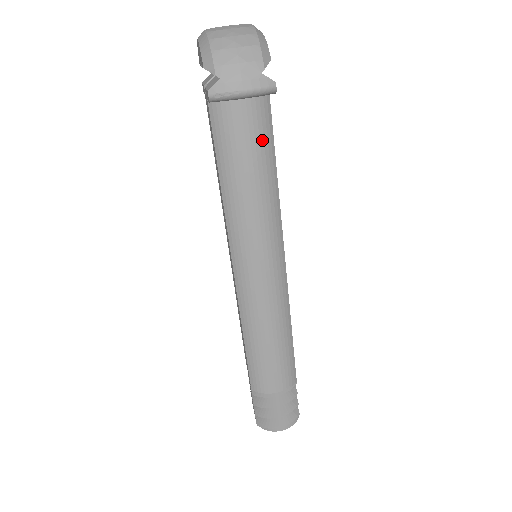
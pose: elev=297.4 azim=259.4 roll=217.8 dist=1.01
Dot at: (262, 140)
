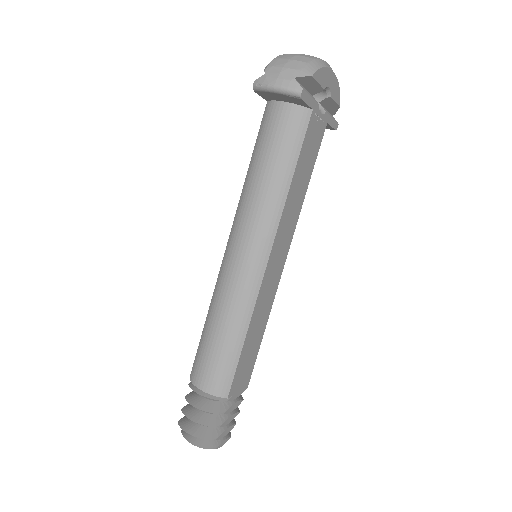
Dot at: (288, 143)
